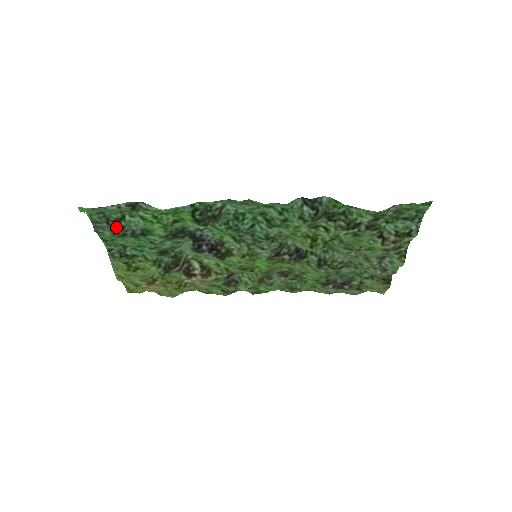
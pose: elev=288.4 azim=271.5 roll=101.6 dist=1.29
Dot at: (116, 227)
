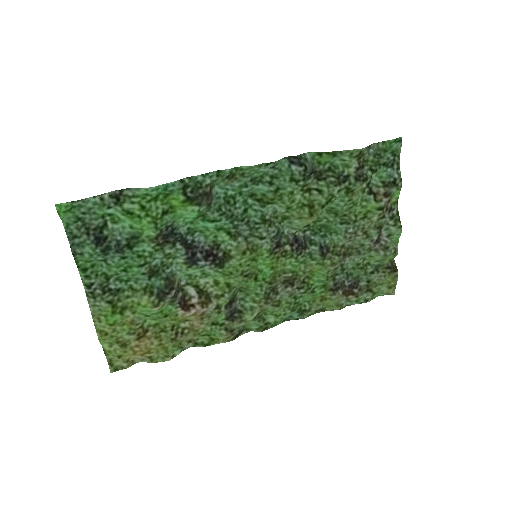
Dot at: (98, 237)
